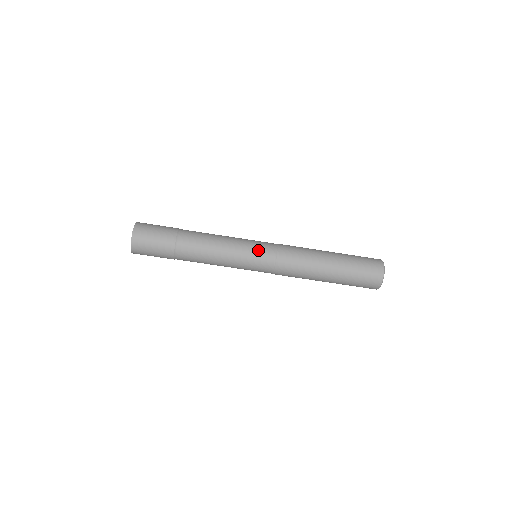
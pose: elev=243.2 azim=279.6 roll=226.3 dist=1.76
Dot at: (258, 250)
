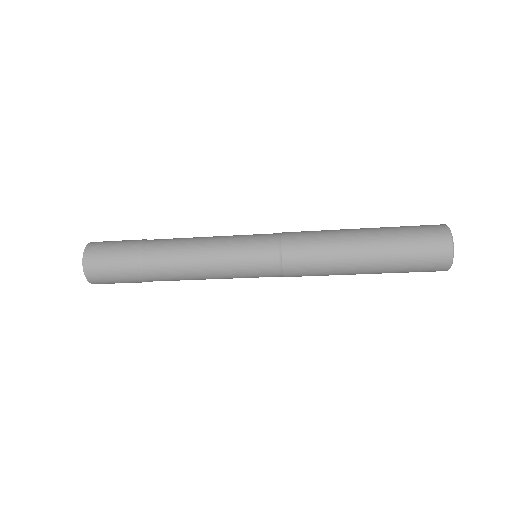
Dot at: (253, 260)
